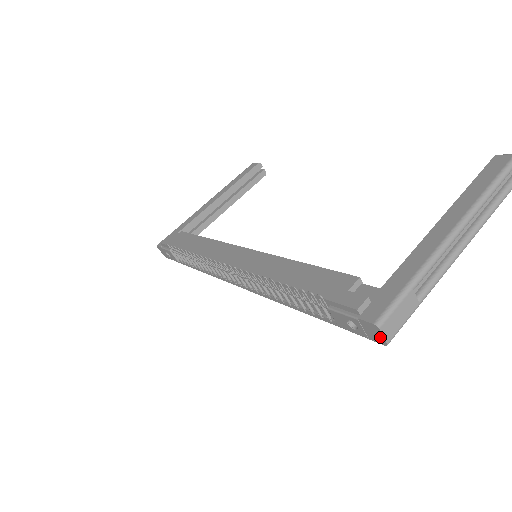
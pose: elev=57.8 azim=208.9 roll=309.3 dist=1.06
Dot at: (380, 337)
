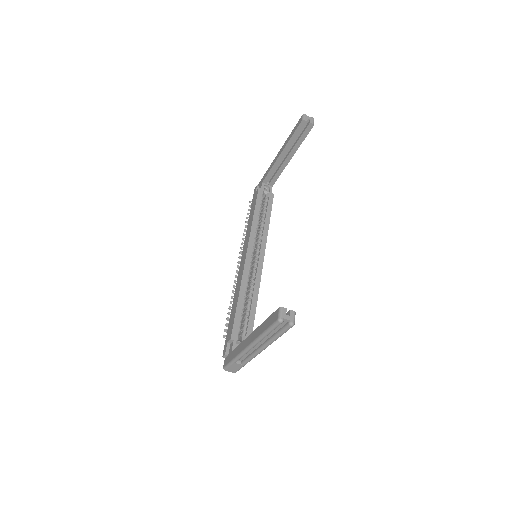
Dot at: (231, 370)
